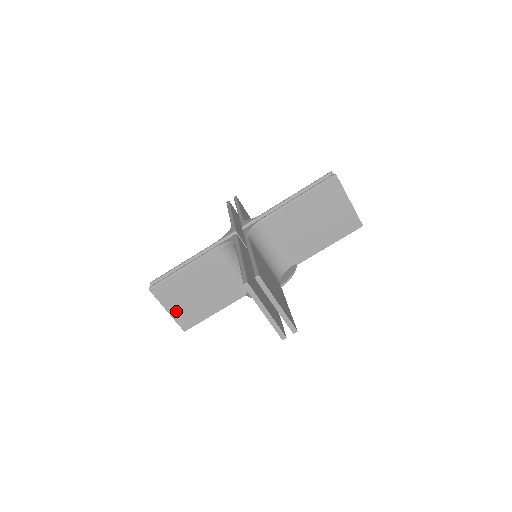
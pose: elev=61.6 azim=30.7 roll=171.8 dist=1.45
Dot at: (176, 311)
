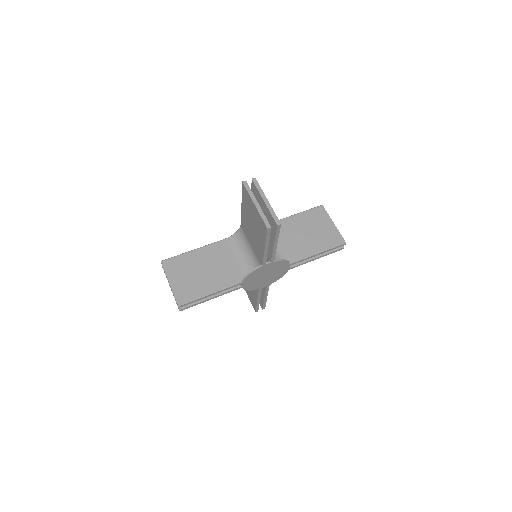
Dot at: (177, 285)
